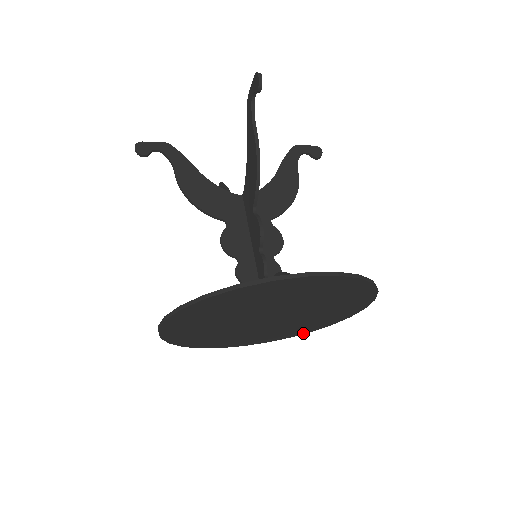
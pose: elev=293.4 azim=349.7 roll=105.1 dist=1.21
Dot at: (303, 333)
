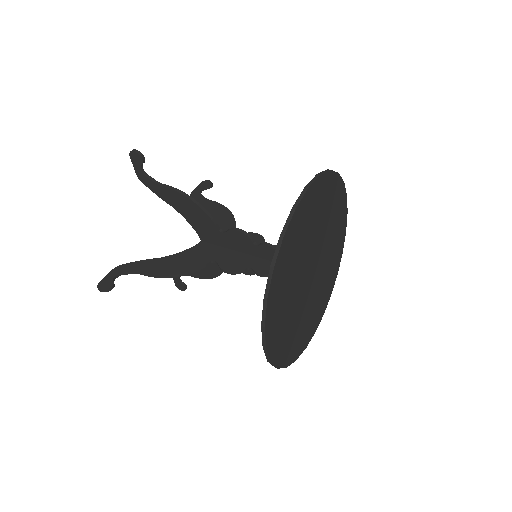
Dot at: occluded
